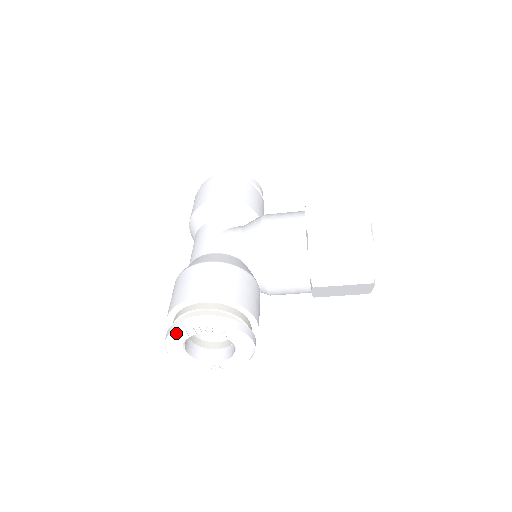
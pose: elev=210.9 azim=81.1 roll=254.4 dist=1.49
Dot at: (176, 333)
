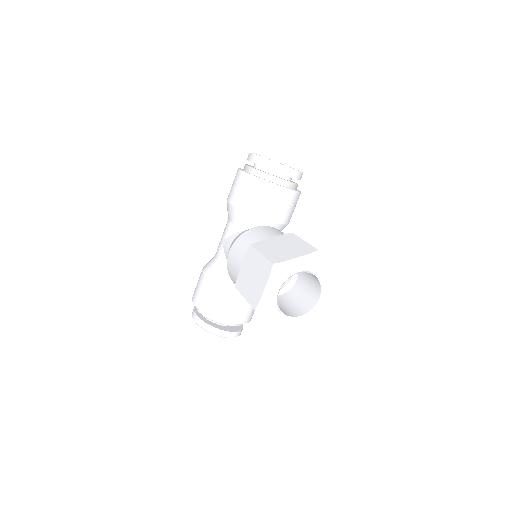
Dot at: occluded
